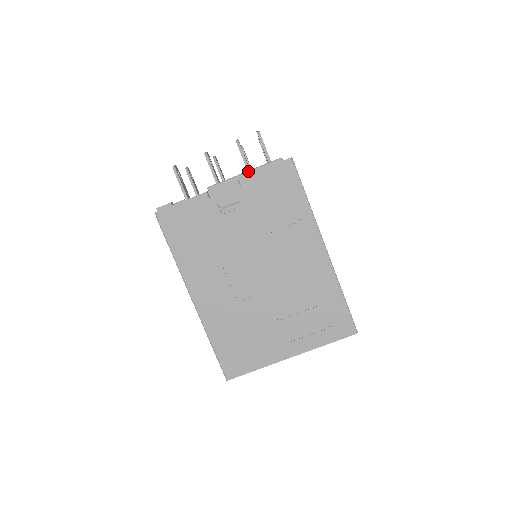
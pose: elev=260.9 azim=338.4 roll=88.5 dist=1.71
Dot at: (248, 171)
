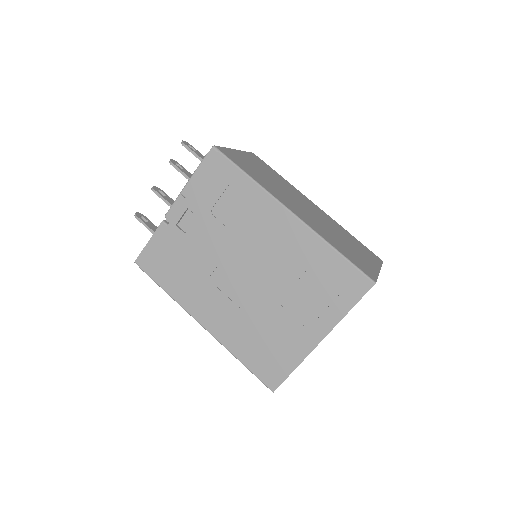
Dot at: (187, 182)
